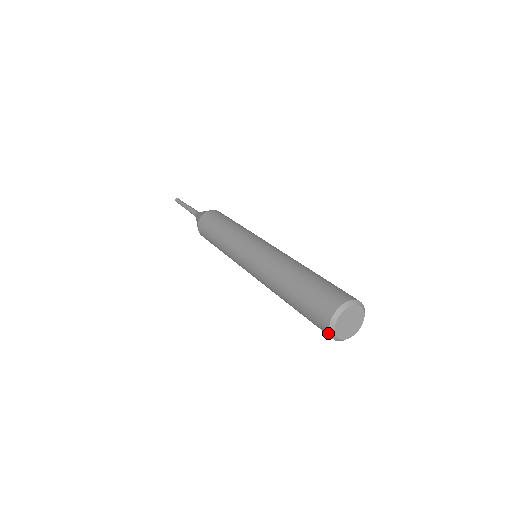
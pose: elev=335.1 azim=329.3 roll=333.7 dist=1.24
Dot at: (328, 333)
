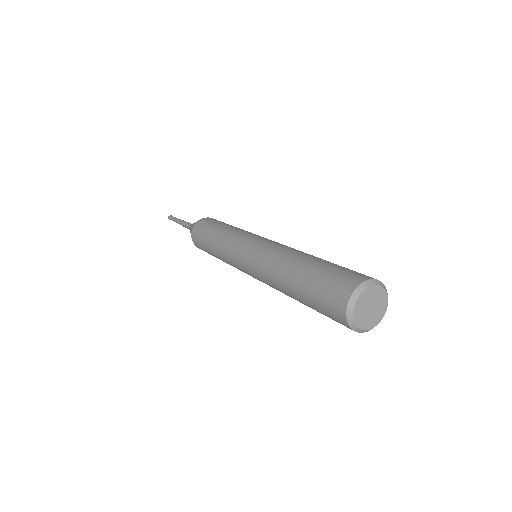
Dot at: (348, 296)
